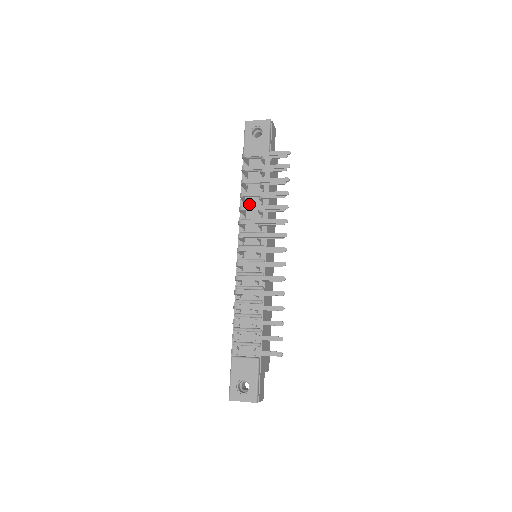
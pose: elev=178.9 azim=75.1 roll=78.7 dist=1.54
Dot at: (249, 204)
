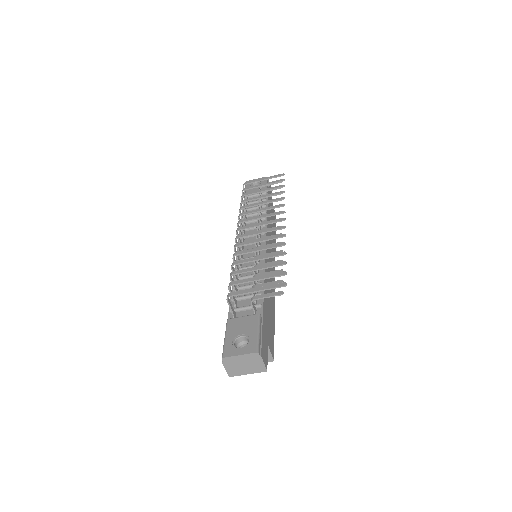
Dot at: occluded
